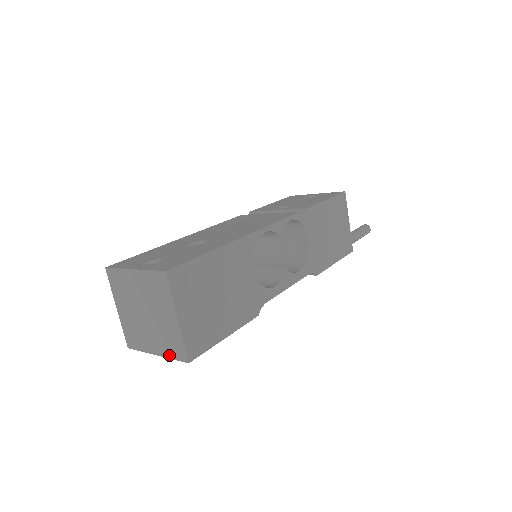
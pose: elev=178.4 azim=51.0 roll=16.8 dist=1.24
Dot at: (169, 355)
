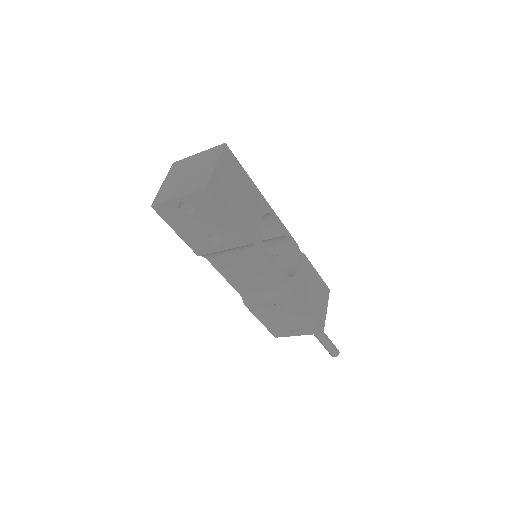
Dot at: (190, 191)
